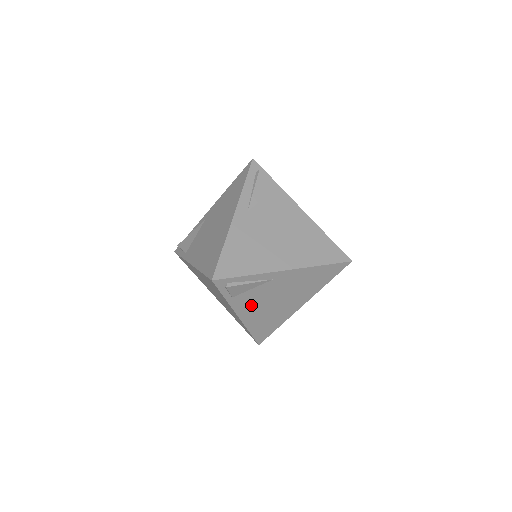
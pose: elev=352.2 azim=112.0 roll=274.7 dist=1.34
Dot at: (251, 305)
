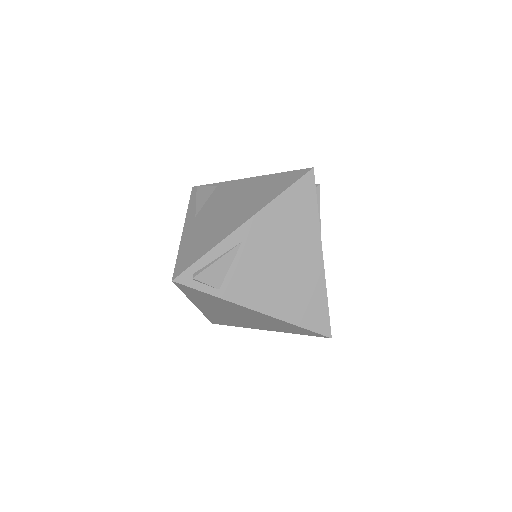
Dot at: (254, 288)
